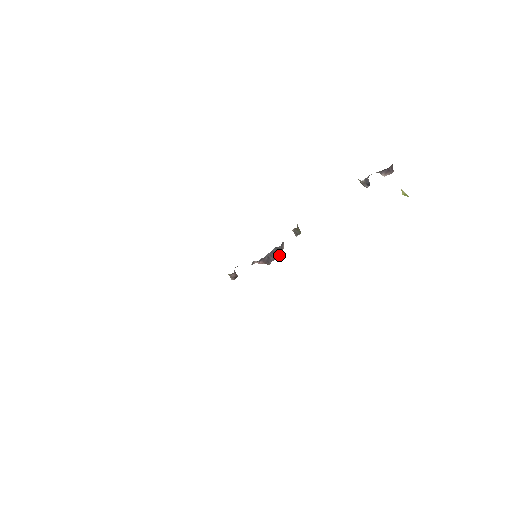
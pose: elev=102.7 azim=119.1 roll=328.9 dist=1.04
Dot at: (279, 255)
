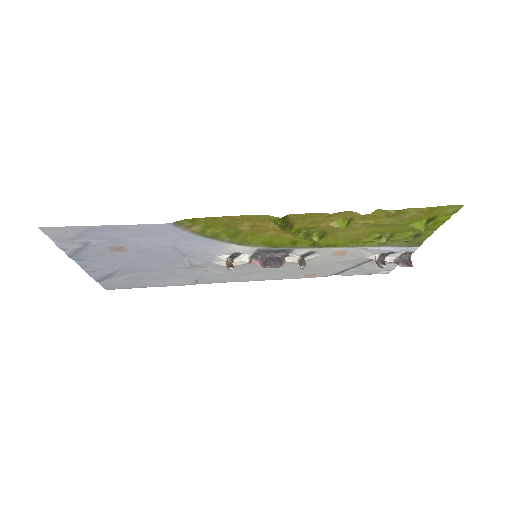
Dot at: (277, 265)
